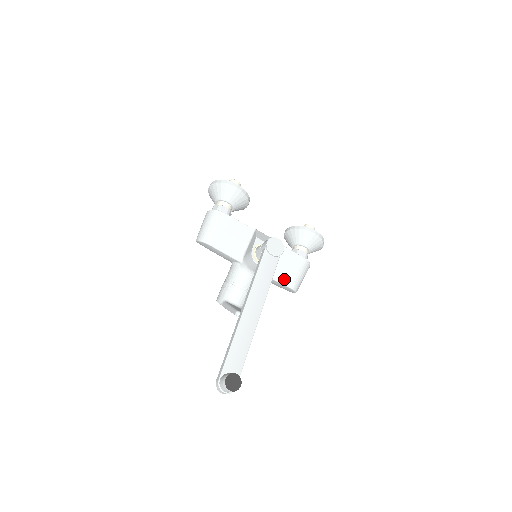
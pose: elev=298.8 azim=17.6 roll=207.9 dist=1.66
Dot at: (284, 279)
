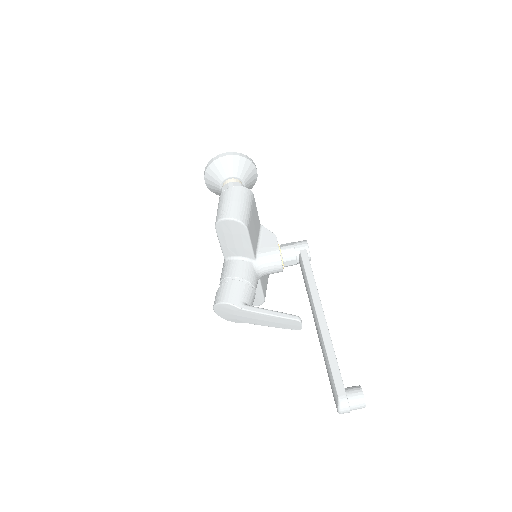
Dot at: (264, 288)
